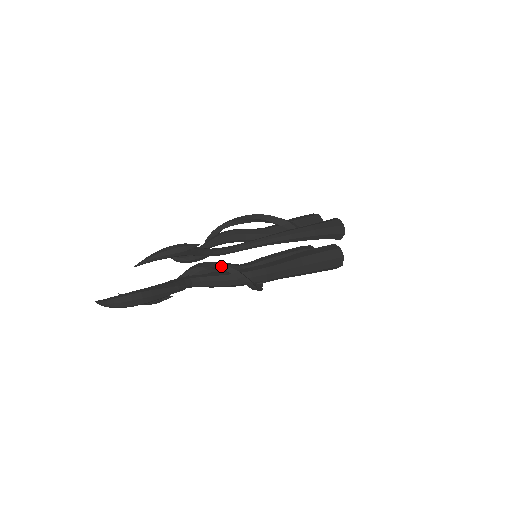
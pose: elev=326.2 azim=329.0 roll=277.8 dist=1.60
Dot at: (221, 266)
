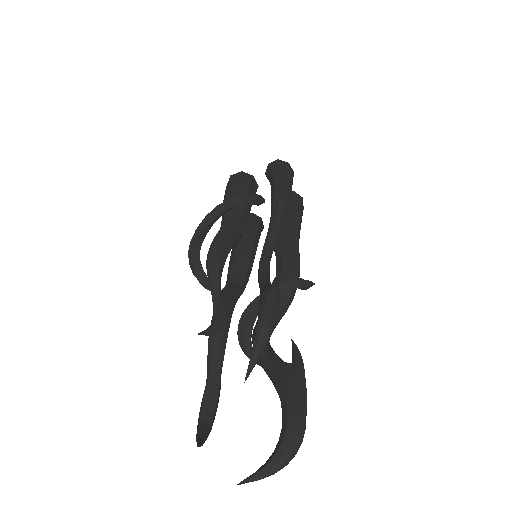
Dot at: occluded
